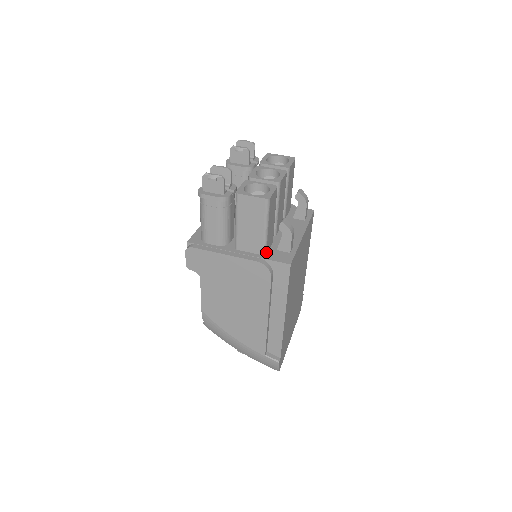
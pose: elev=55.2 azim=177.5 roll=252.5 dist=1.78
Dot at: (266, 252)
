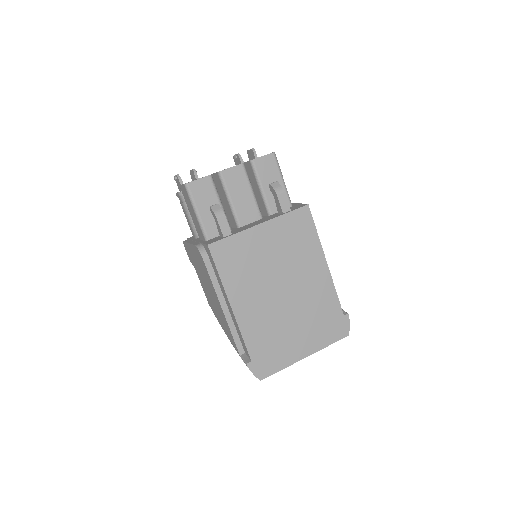
Dot at: (208, 238)
